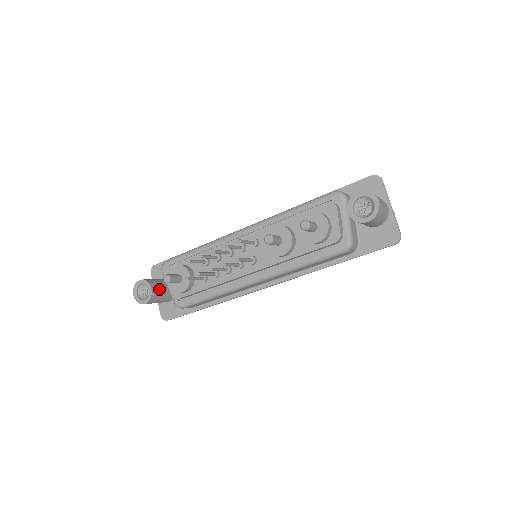
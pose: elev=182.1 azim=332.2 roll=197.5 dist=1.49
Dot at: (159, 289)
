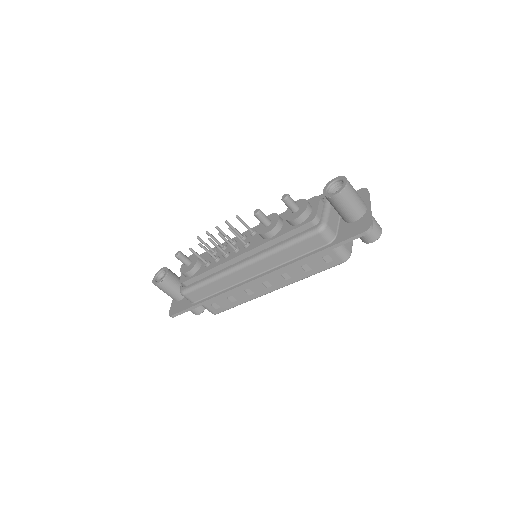
Dot at: (174, 278)
